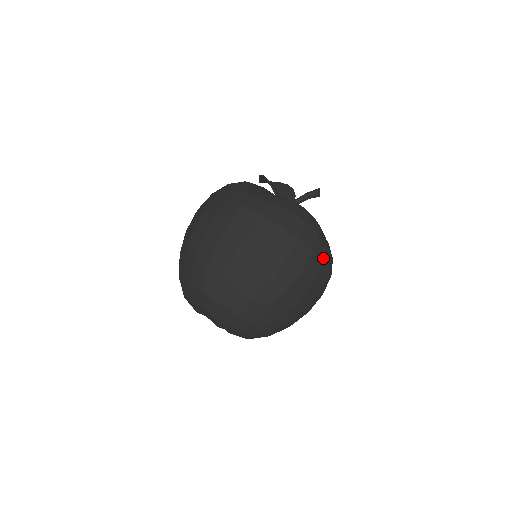
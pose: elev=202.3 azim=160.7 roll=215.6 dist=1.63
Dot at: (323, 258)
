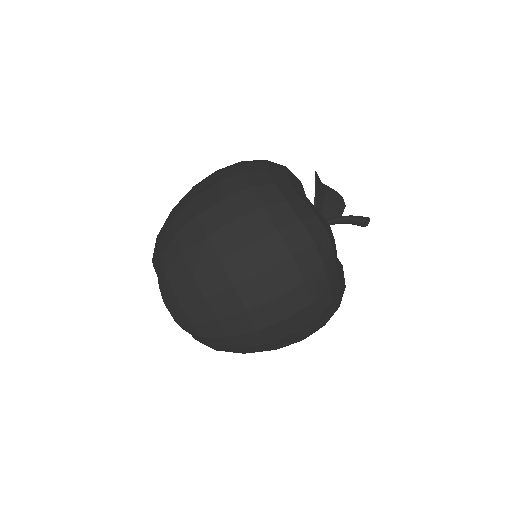
Dot at: (315, 297)
